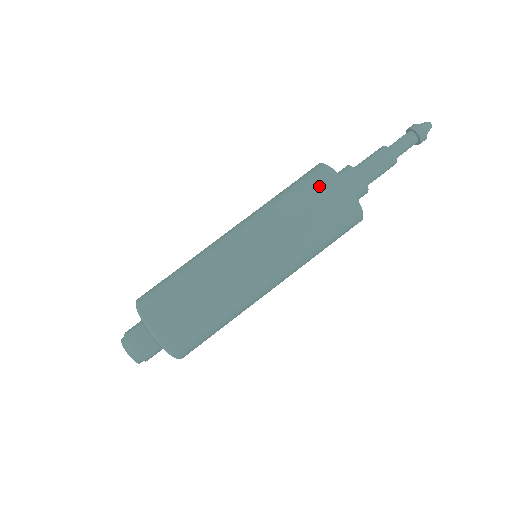
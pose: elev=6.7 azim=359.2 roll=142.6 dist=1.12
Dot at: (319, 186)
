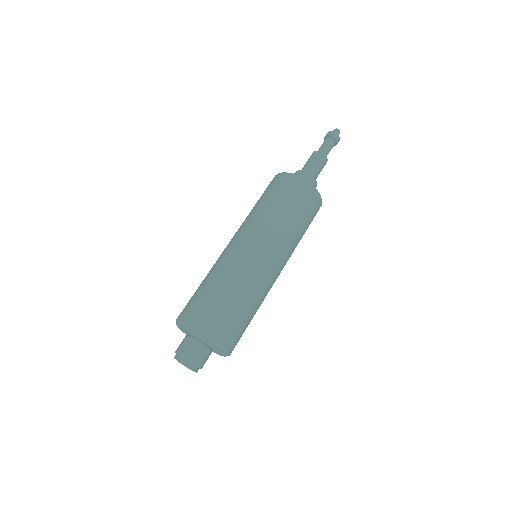
Dot at: (286, 187)
